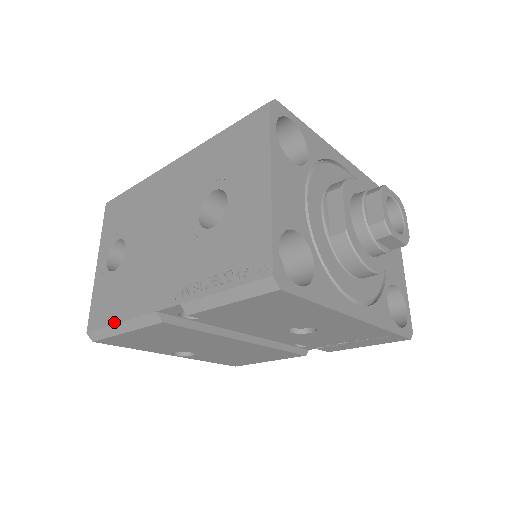
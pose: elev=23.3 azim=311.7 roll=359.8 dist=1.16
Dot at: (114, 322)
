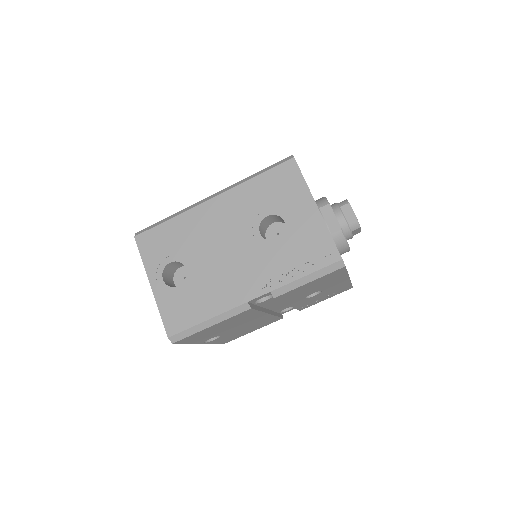
Dot at: (201, 321)
